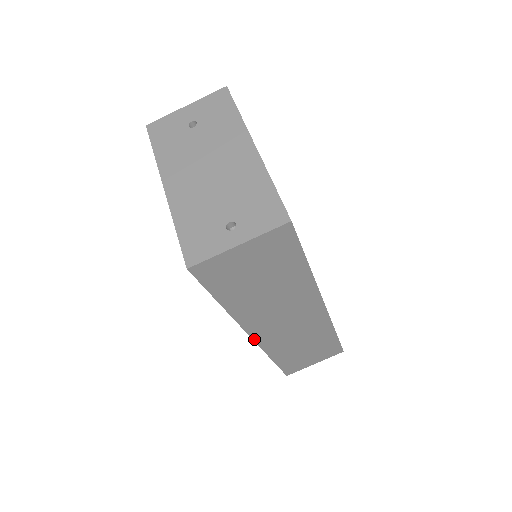
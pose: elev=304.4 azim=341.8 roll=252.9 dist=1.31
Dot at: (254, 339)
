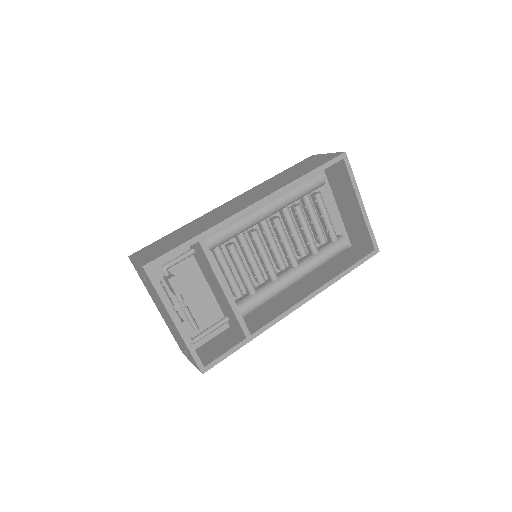
Dot at: occluded
